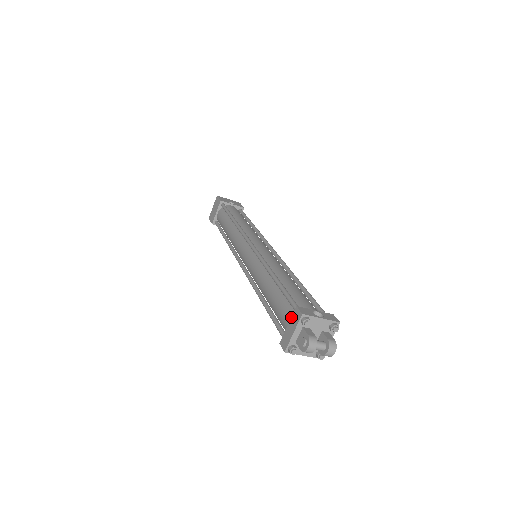
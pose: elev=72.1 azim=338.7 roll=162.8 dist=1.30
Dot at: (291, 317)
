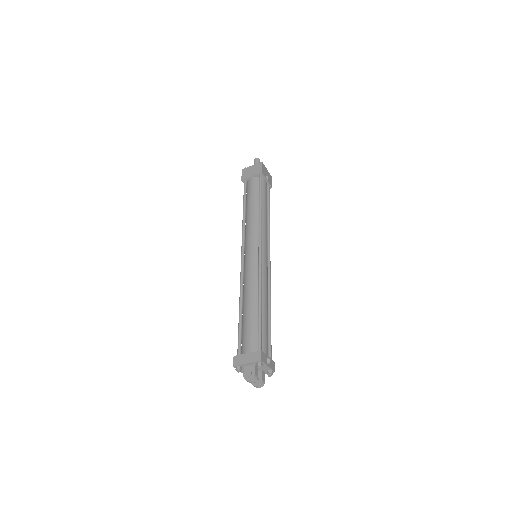
Dot at: (253, 352)
